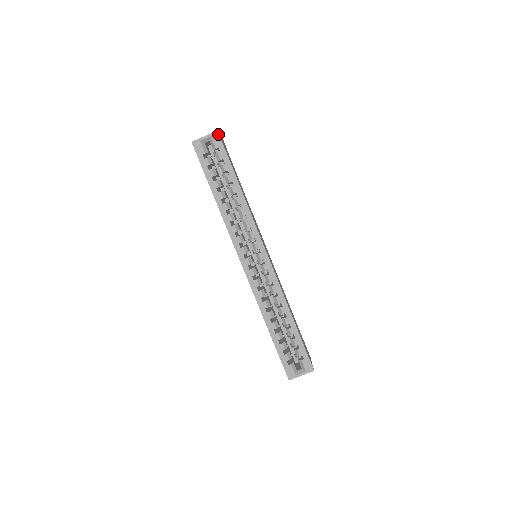
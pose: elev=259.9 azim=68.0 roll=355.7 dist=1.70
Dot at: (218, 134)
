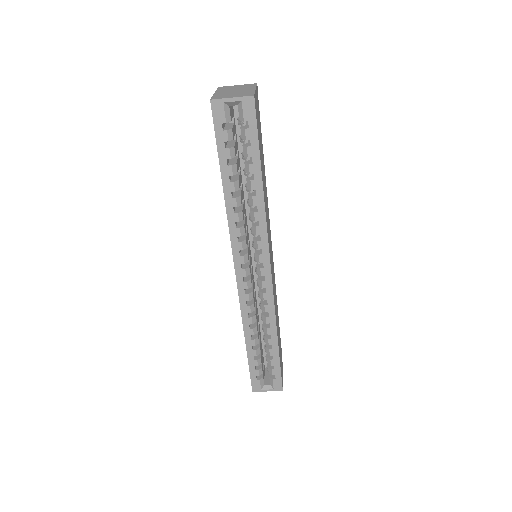
Dot at: (253, 101)
